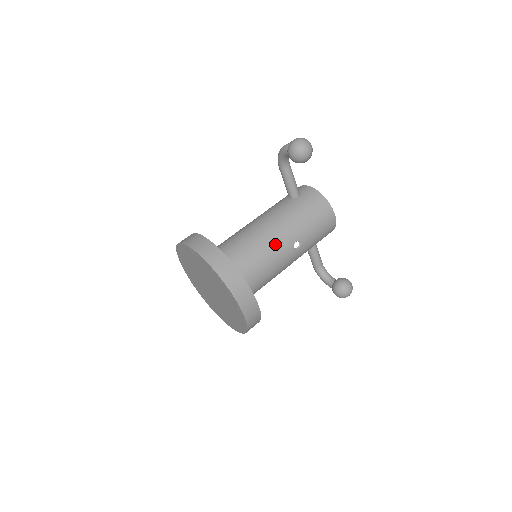
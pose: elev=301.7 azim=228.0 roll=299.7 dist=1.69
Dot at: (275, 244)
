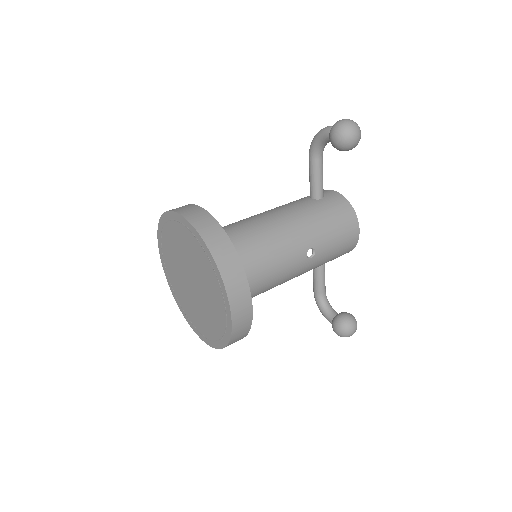
Dot at: (286, 244)
